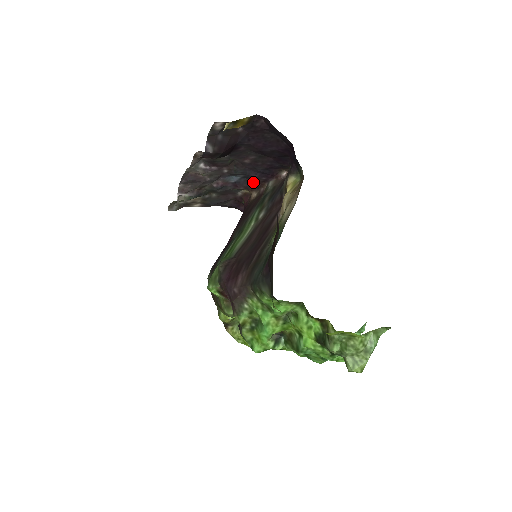
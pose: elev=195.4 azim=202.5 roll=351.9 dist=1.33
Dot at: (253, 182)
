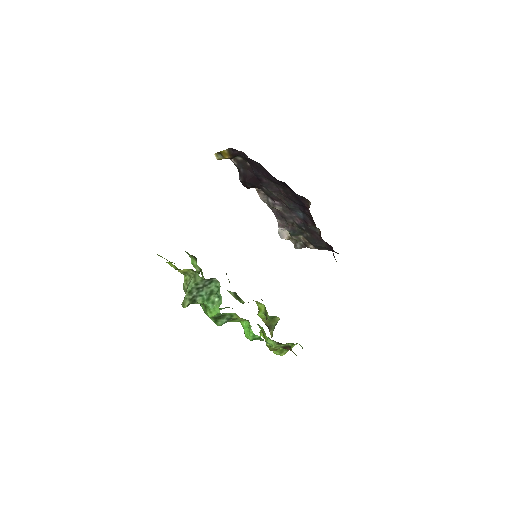
Dot at: (310, 217)
